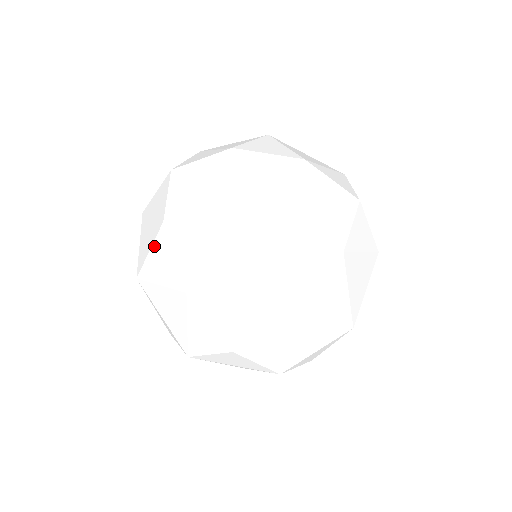
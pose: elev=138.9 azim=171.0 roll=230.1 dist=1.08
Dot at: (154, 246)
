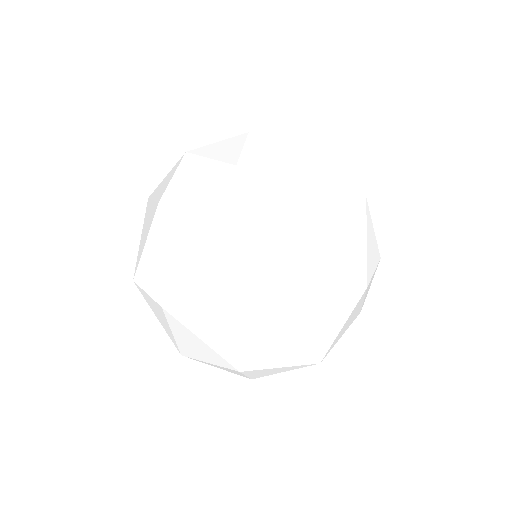
Dot at: (208, 182)
